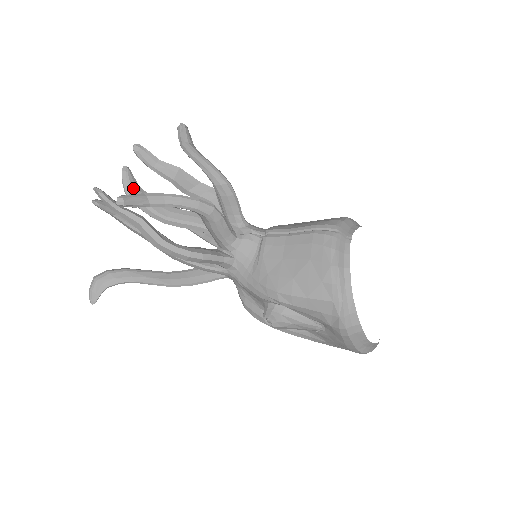
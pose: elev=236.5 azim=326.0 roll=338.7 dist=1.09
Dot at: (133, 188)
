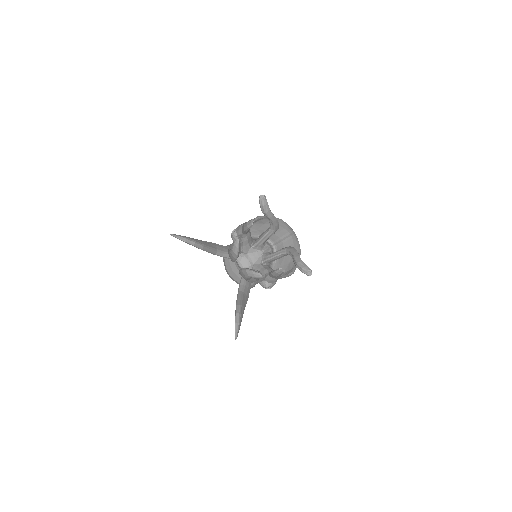
Dot at: (239, 249)
